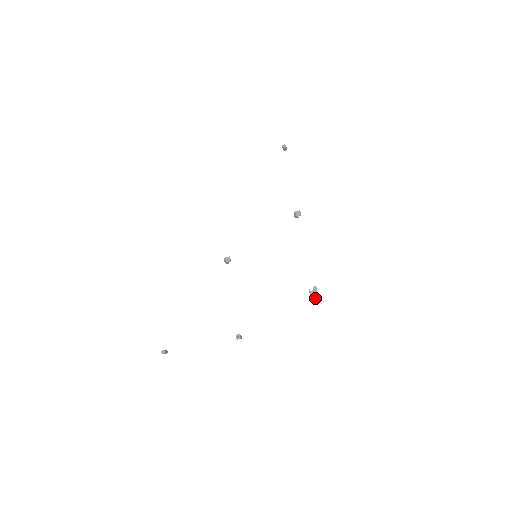
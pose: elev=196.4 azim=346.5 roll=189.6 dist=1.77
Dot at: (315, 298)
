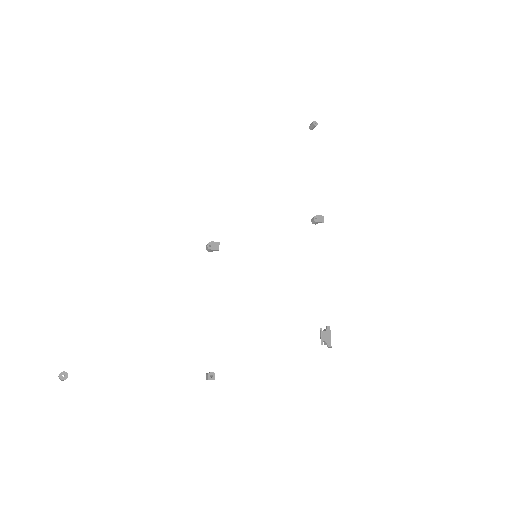
Dot at: (327, 343)
